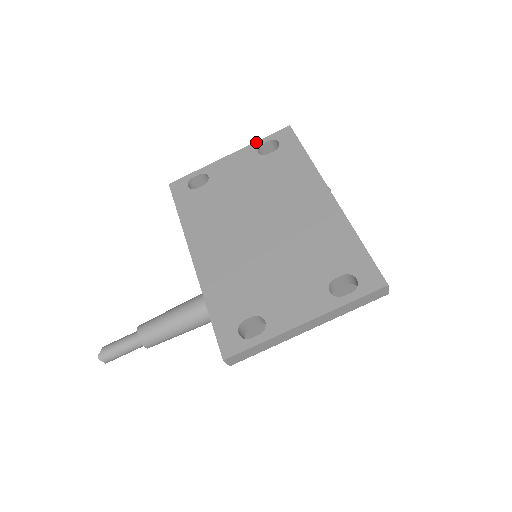
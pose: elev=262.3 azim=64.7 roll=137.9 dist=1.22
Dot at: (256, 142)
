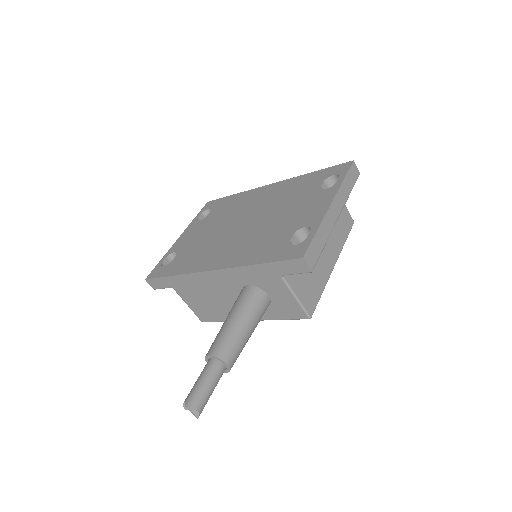
Dot at: (192, 221)
